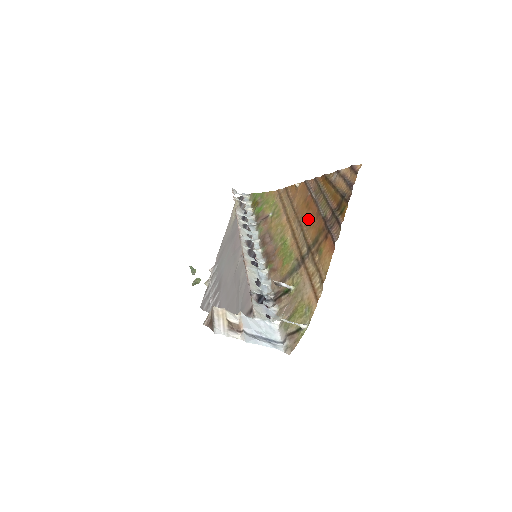
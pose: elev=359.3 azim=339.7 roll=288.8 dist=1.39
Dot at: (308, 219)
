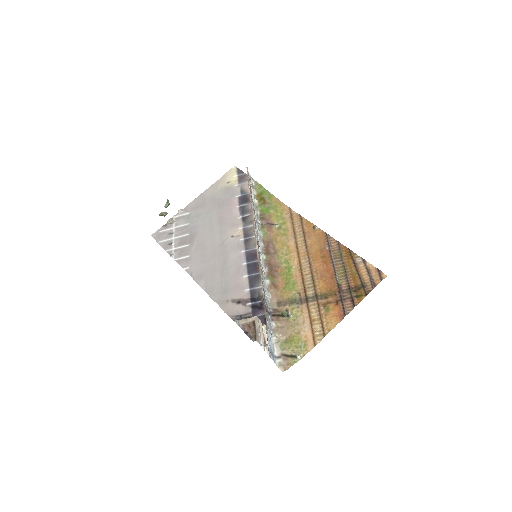
Dot at: (321, 270)
